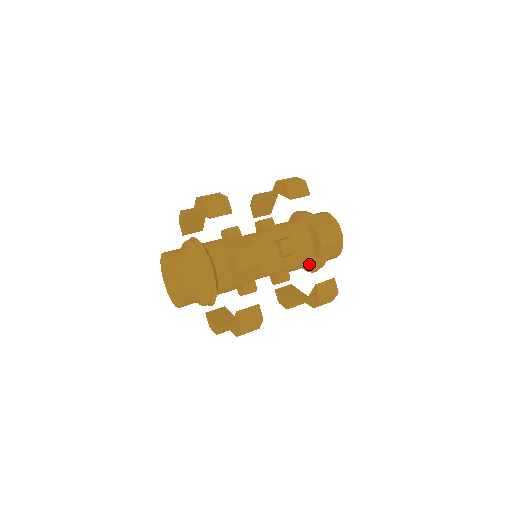
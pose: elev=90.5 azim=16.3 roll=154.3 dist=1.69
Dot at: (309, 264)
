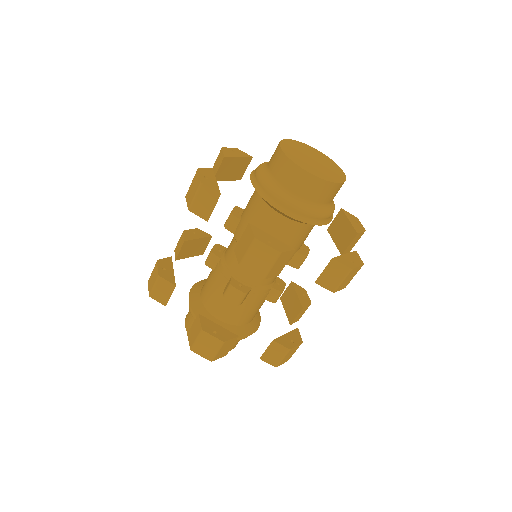
Dot at: (312, 225)
